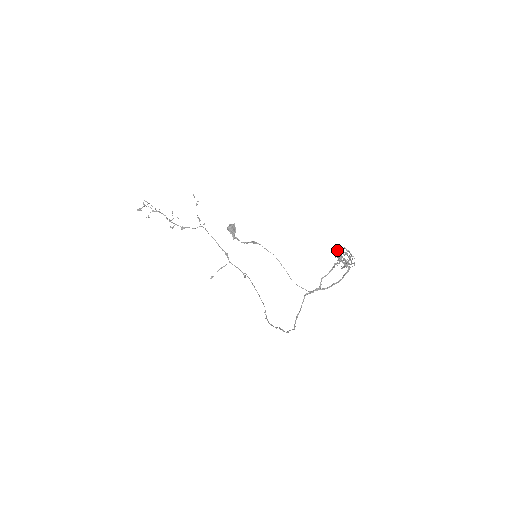
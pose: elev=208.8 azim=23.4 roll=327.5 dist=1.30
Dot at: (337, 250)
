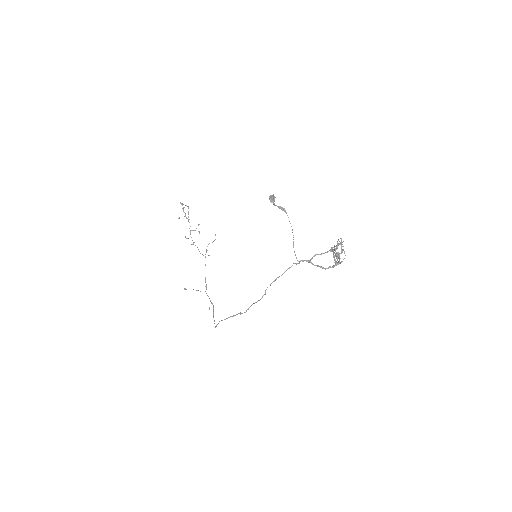
Dot at: occluded
